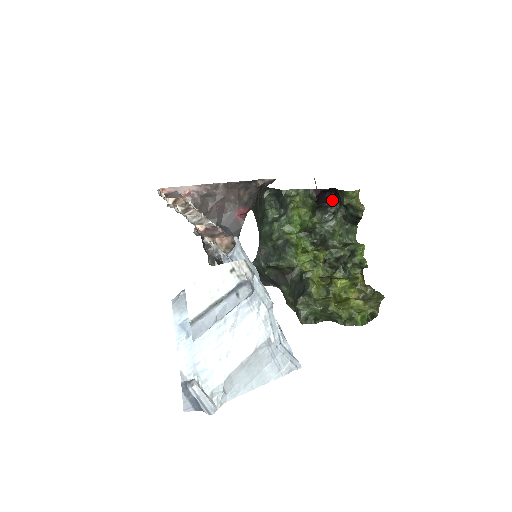
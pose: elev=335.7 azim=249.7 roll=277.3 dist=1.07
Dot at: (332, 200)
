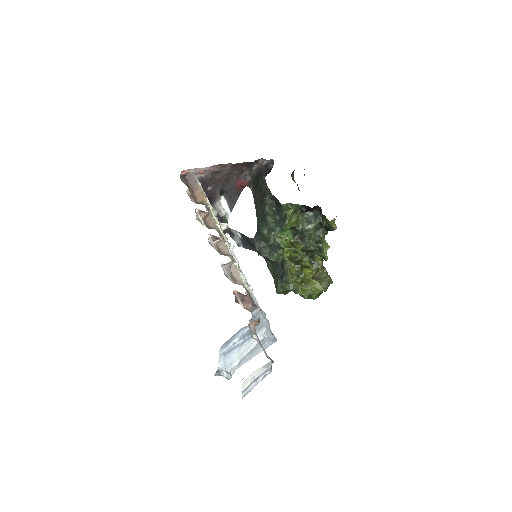
Dot at: (315, 209)
